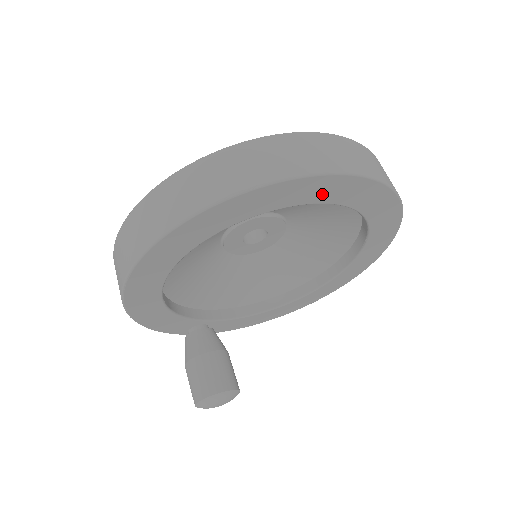
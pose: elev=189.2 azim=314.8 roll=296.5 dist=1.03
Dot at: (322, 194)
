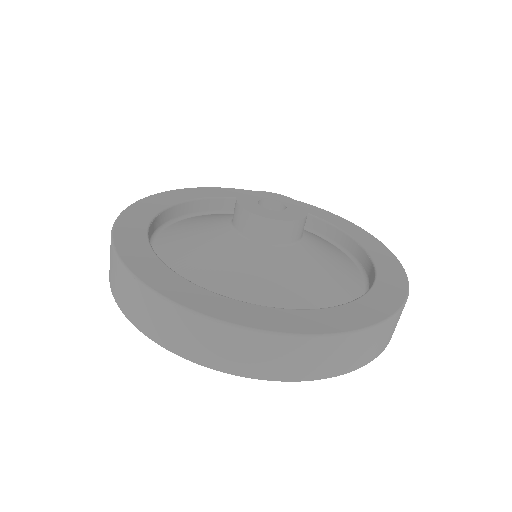
Dot at: occluded
